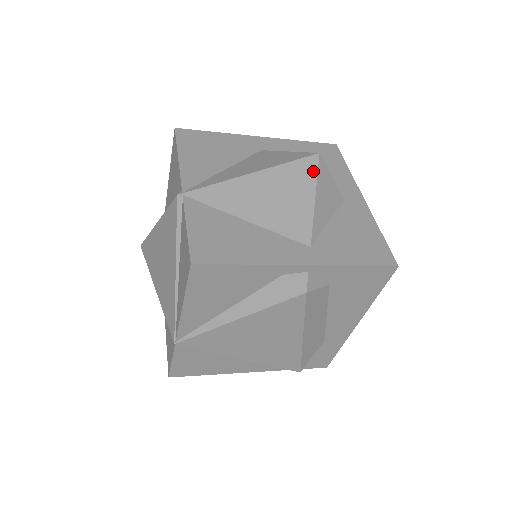
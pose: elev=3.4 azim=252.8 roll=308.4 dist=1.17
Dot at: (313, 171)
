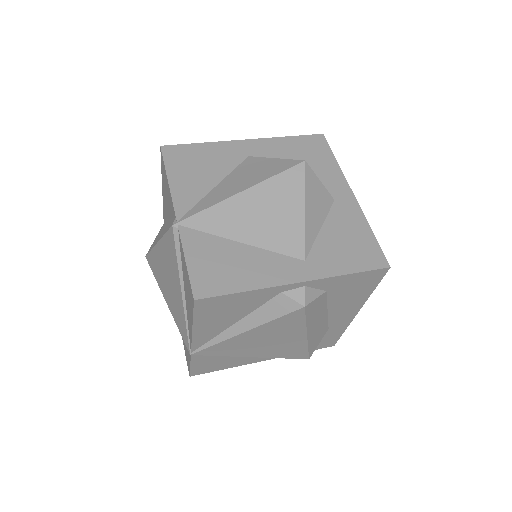
Dot at: (301, 181)
